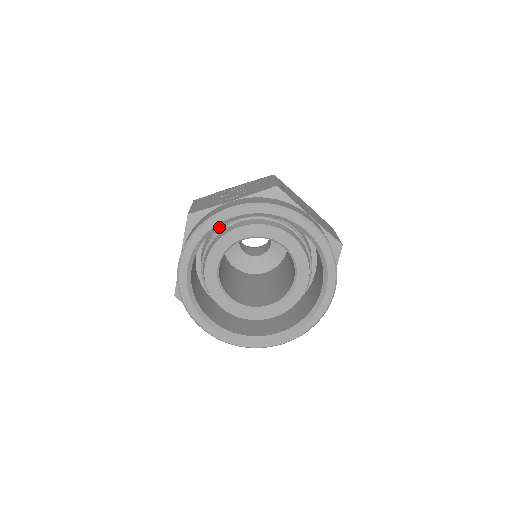
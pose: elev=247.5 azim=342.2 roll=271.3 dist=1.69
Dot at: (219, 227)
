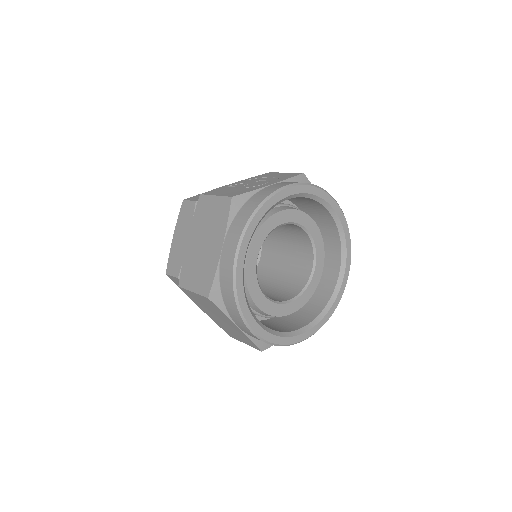
Dot at: occluded
